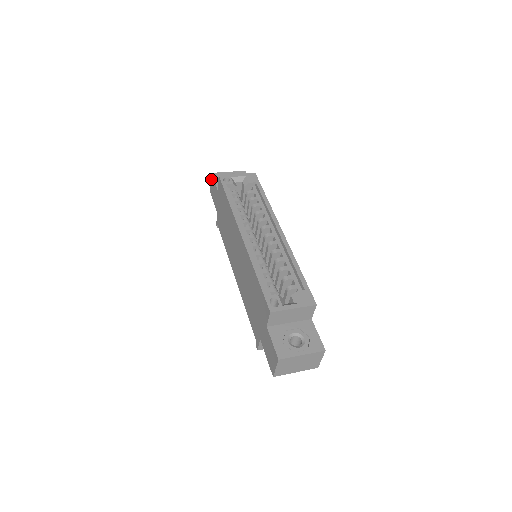
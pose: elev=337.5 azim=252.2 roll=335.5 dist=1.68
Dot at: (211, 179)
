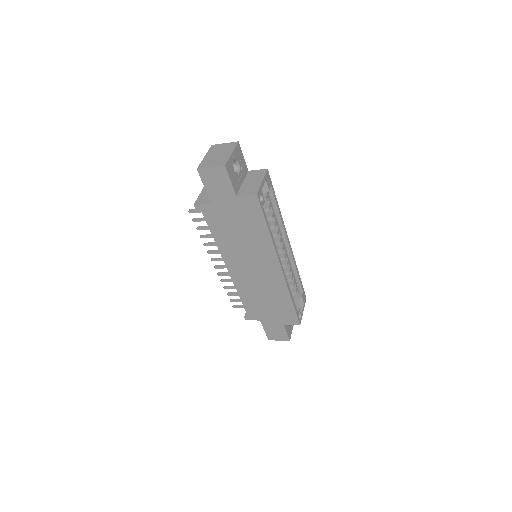
Dot at: (218, 169)
